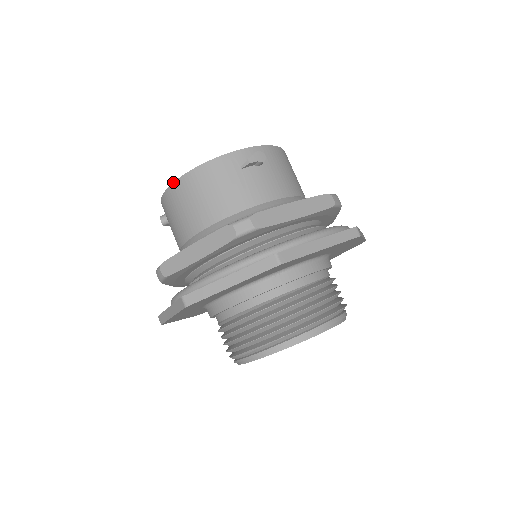
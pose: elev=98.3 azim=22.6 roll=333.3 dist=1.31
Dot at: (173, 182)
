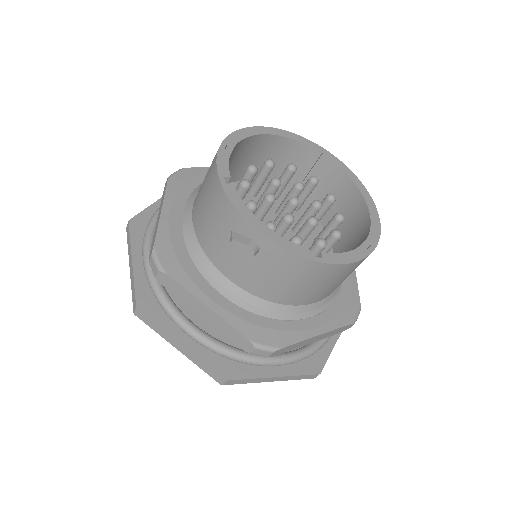
Dot at: (219, 147)
